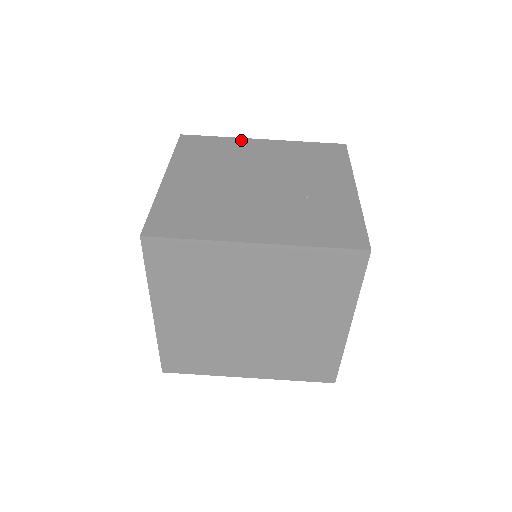
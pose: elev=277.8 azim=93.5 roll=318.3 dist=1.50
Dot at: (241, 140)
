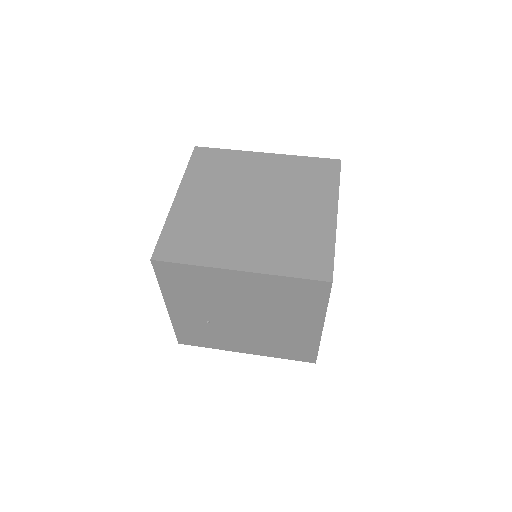
Dot at: occluded
